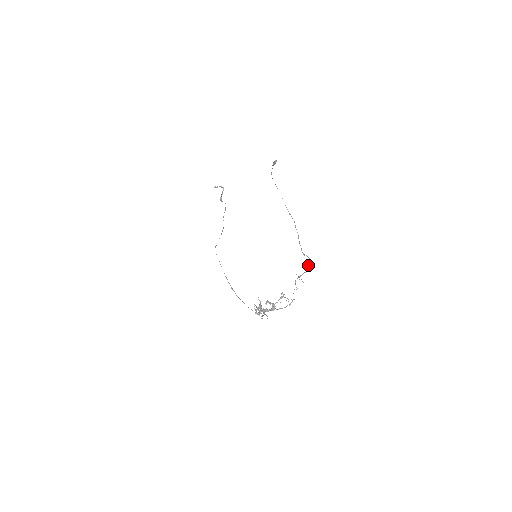
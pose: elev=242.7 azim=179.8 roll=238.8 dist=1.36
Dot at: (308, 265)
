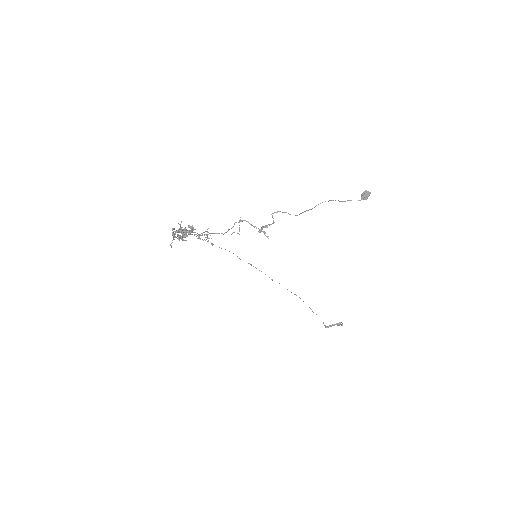
Dot at: (262, 226)
